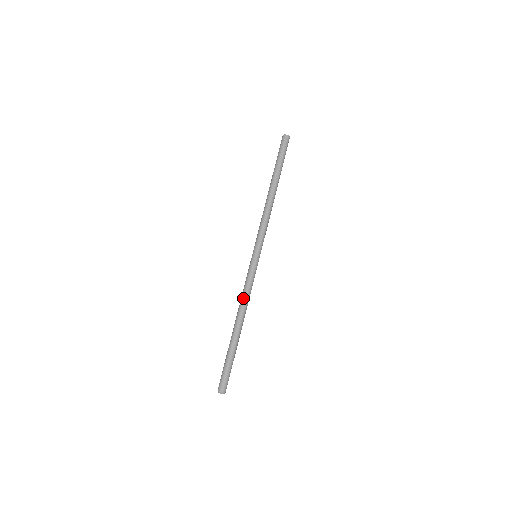
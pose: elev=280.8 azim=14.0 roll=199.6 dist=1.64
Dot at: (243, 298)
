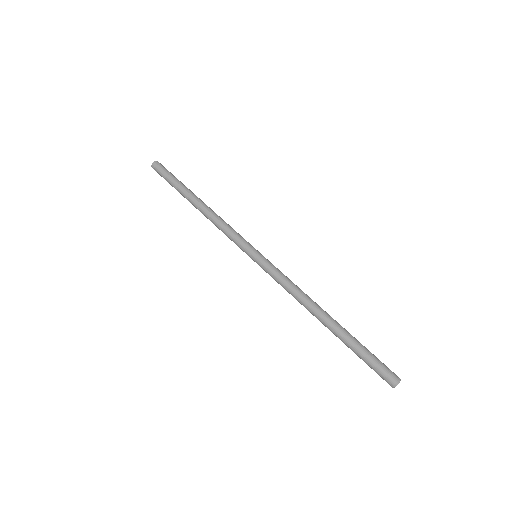
Dot at: (296, 291)
